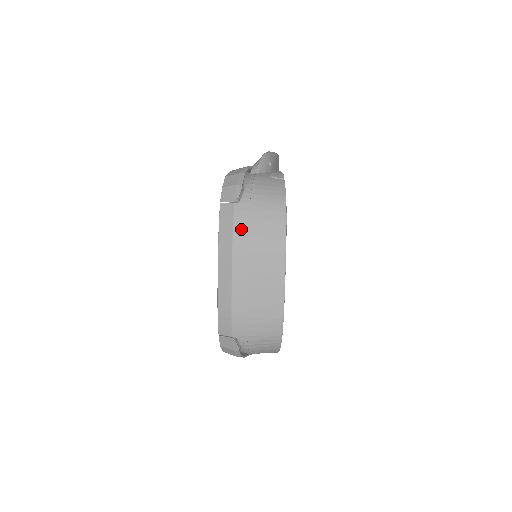
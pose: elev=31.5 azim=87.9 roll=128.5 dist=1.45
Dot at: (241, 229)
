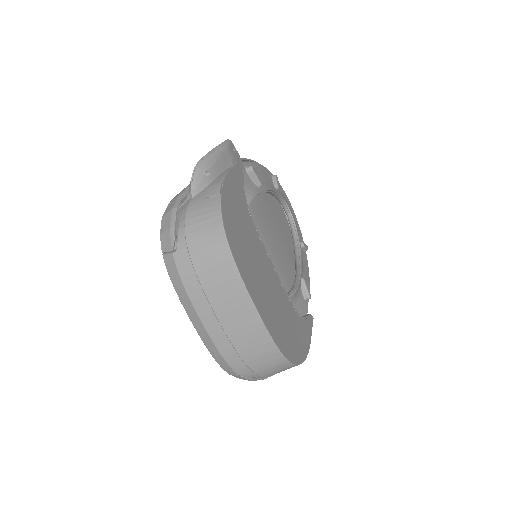
Dot at: (189, 279)
